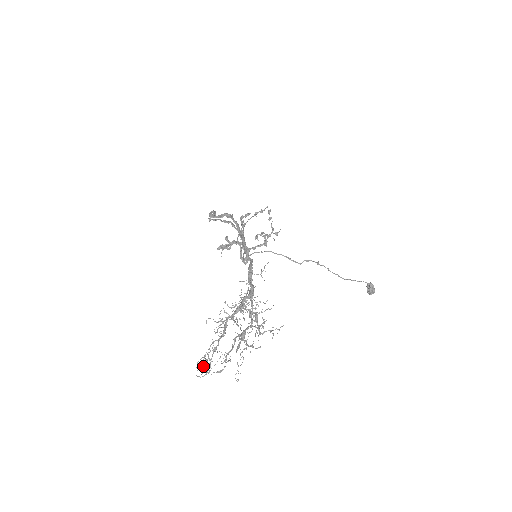
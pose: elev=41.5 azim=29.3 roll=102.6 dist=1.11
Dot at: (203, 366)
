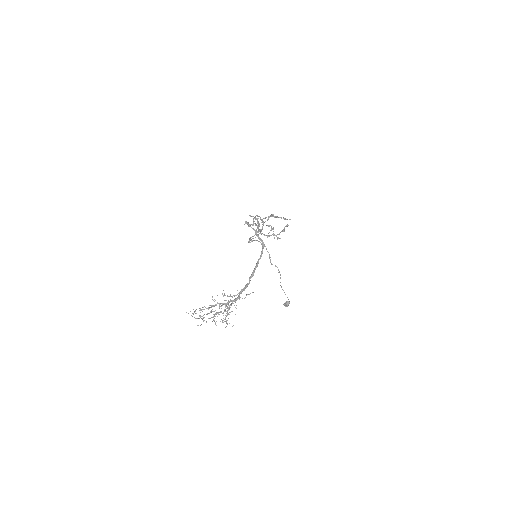
Dot at: occluded
